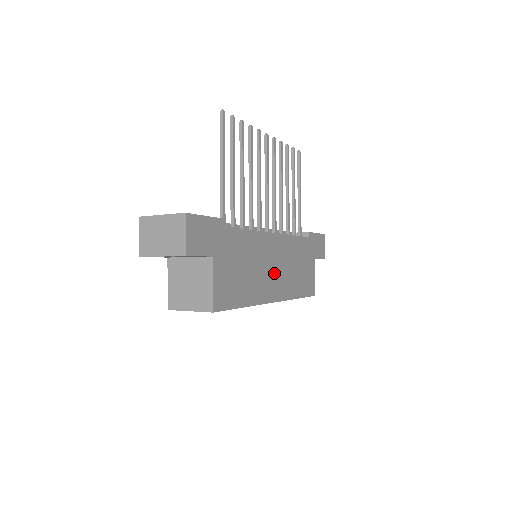
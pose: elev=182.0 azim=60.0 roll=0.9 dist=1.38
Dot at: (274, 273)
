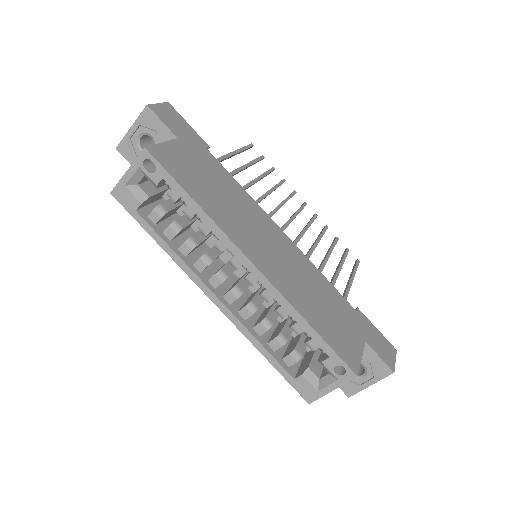
Dot at: (267, 249)
